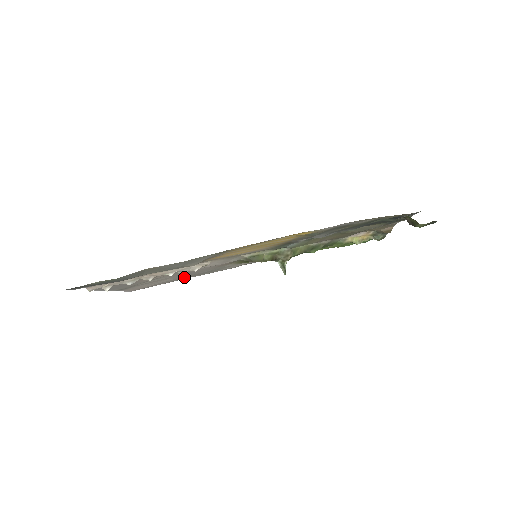
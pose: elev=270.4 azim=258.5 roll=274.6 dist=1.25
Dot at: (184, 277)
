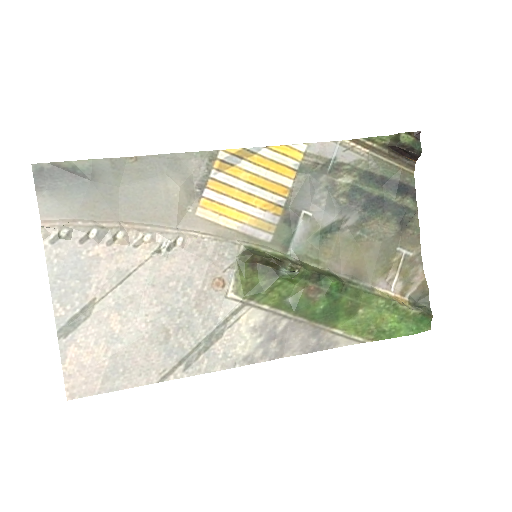
Dot at: (160, 348)
